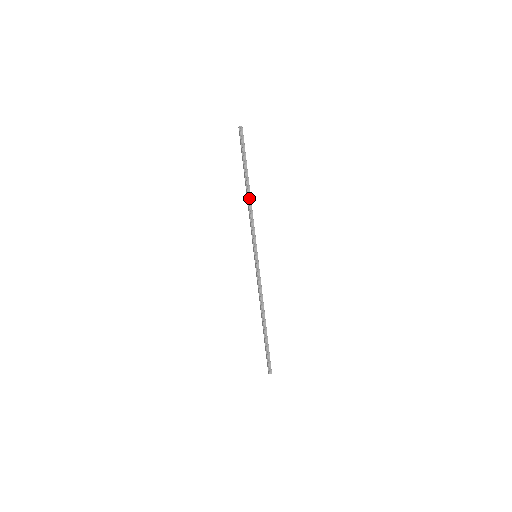
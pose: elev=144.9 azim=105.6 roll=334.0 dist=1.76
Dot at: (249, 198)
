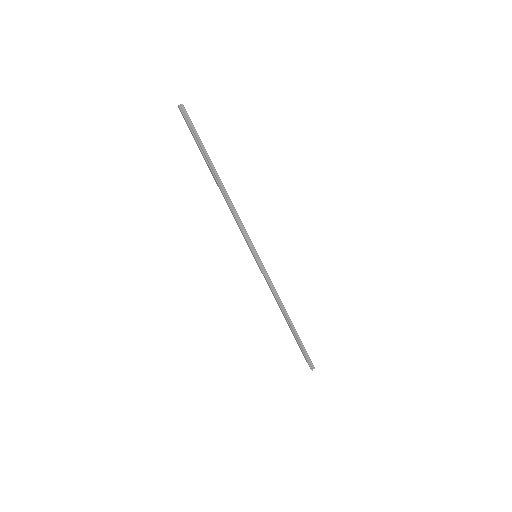
Dot at: (224, 193)
